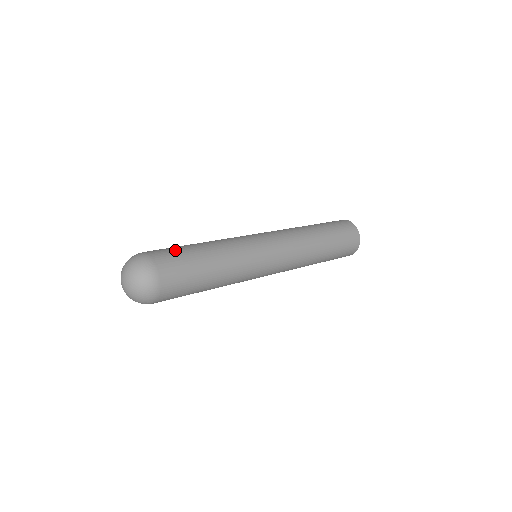
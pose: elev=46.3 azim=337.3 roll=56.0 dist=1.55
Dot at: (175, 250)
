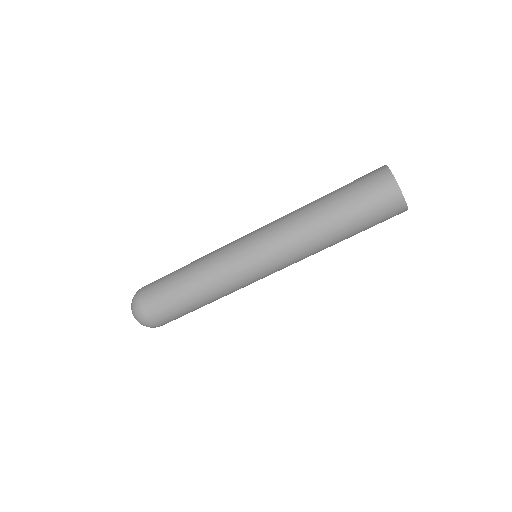
Dot at: (159, 285)
